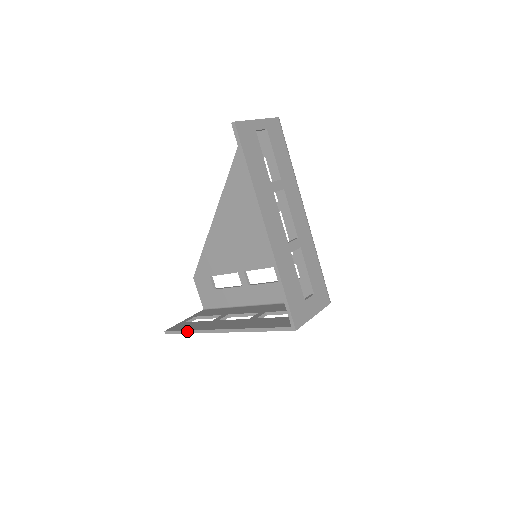
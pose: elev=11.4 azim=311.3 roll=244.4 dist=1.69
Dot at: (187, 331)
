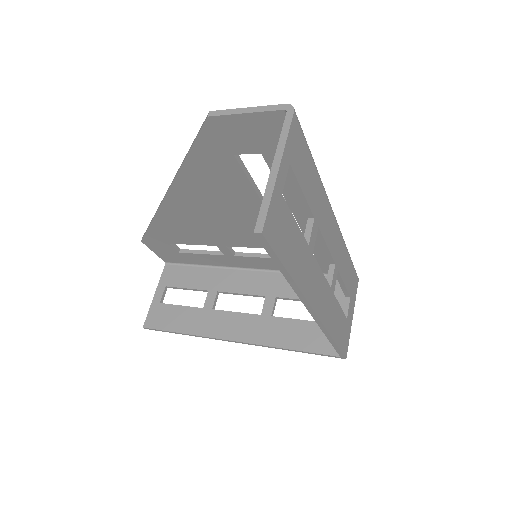
Dot at: (180, 333)
